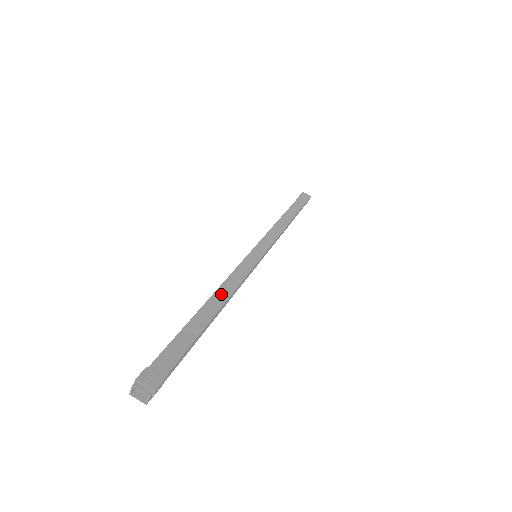
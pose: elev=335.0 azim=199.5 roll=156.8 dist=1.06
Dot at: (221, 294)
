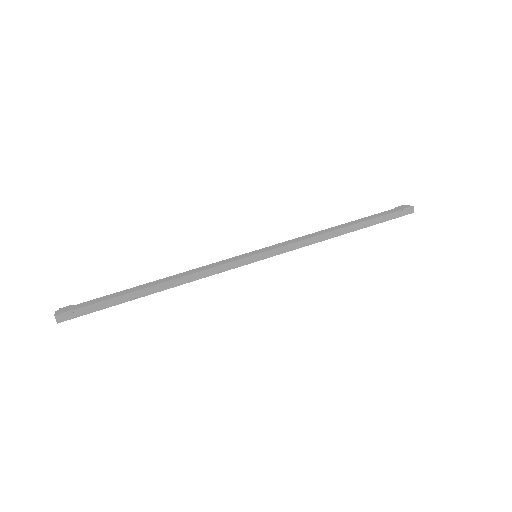
Dot at: (177, 276)
